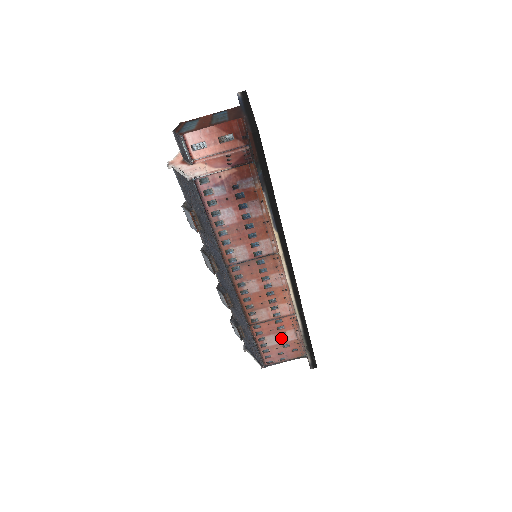
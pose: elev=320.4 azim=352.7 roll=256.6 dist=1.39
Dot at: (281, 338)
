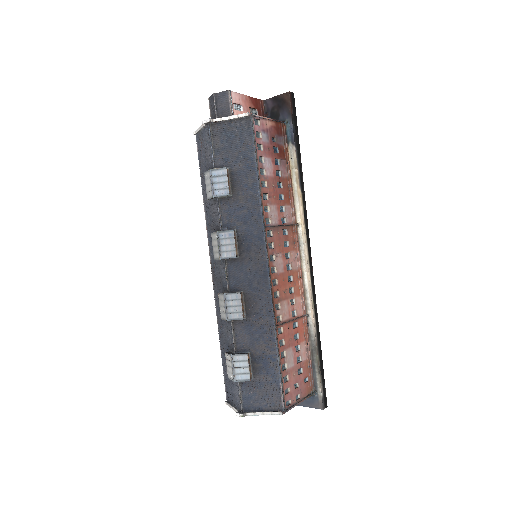
Dot at: (297, 356)
